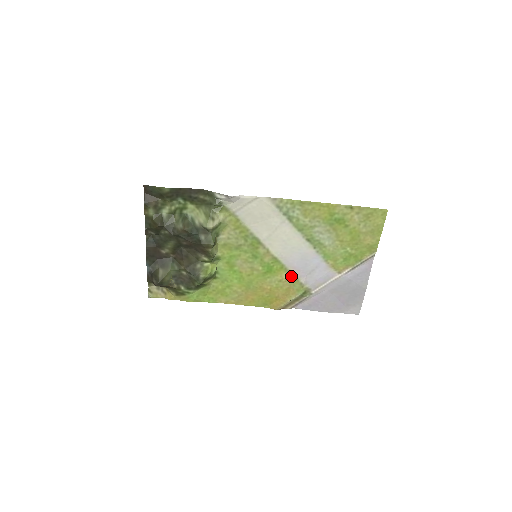
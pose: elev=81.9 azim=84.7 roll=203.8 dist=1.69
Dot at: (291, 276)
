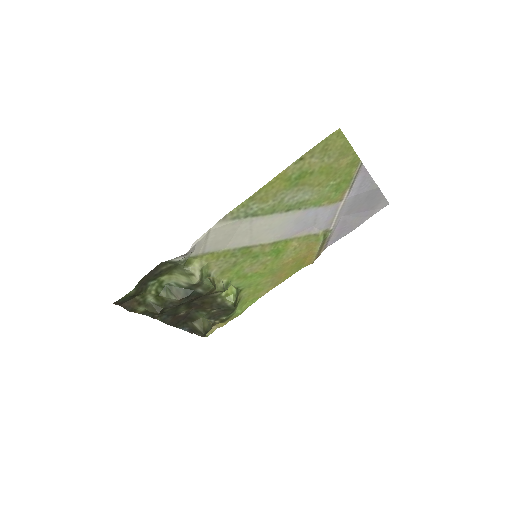
Dot at: (300, 239)
